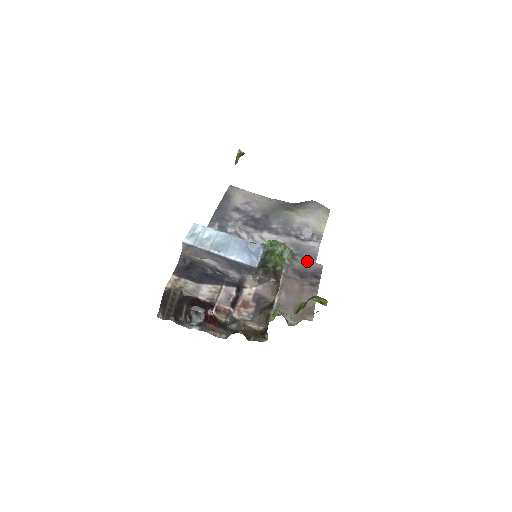
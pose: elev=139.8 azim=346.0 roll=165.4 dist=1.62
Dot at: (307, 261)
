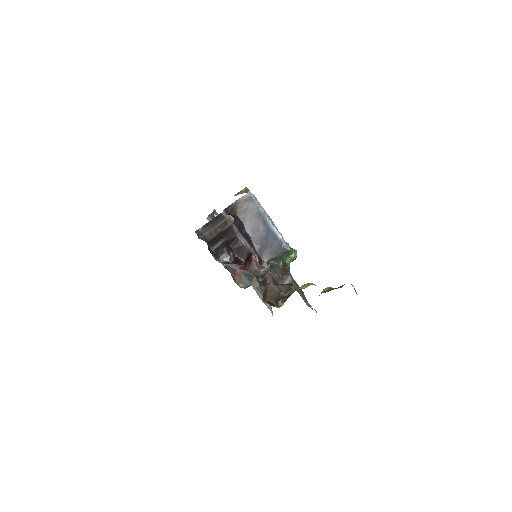
Dot at: (296, 282)
